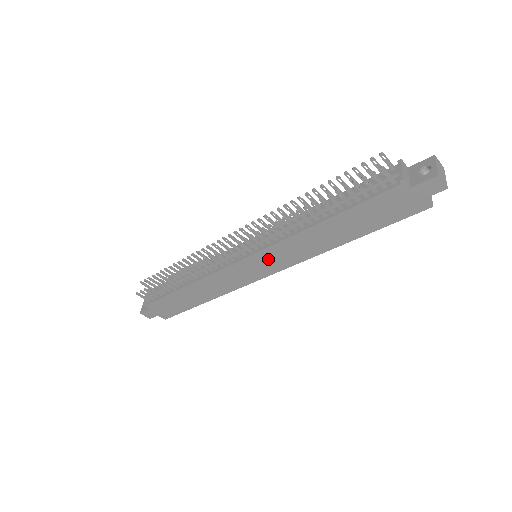
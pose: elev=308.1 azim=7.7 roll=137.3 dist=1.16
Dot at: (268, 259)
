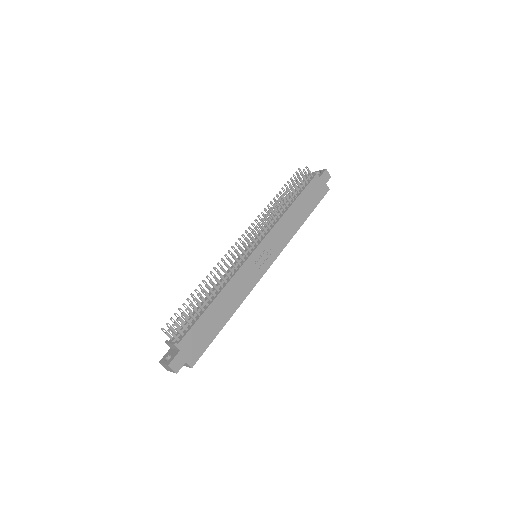
Dot at: (268, 247)
